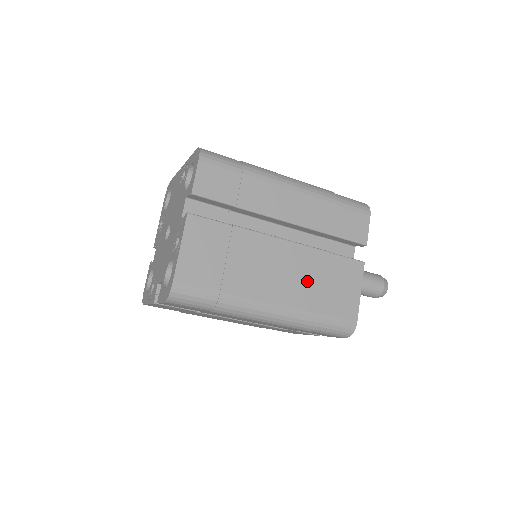
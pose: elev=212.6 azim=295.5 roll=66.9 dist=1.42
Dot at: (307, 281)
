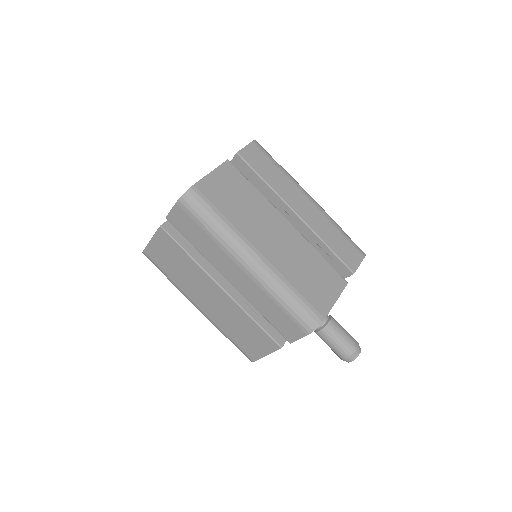
Dot at: (295, 259)
